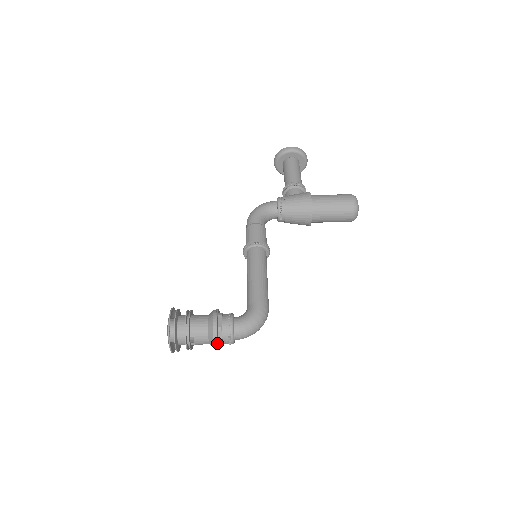
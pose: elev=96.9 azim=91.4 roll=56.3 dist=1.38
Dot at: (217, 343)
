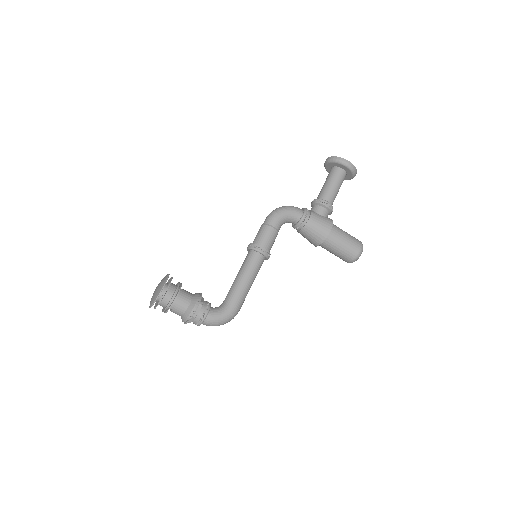
Dot at: occluded
